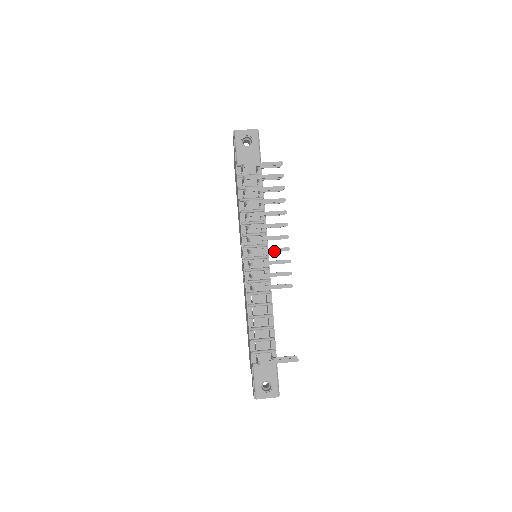
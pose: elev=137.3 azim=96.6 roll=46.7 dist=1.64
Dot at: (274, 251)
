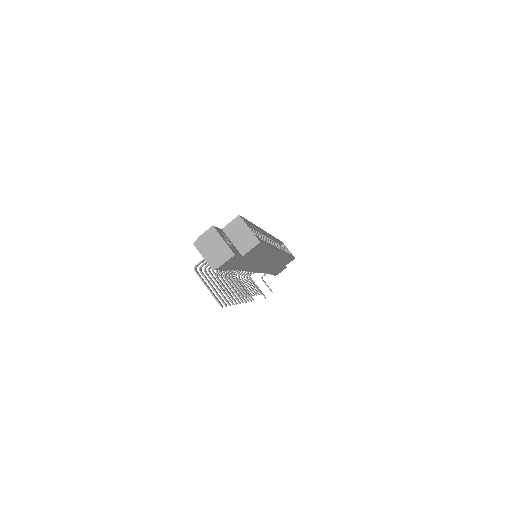
Dot at: occluded
